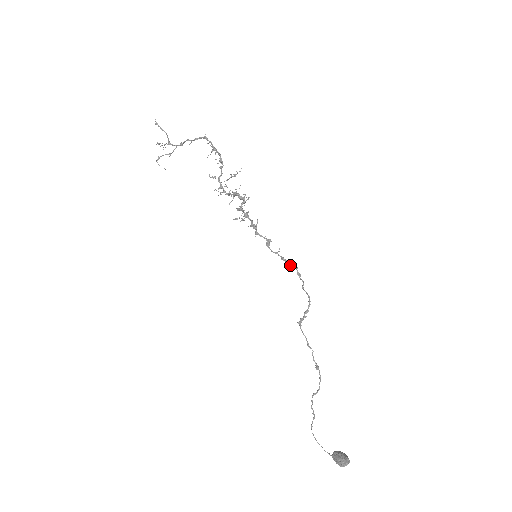
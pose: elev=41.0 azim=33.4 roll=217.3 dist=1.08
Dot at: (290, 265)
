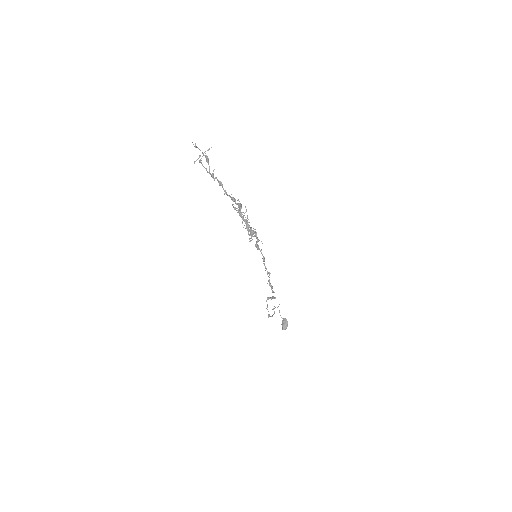
Dot at: (269, 281)
